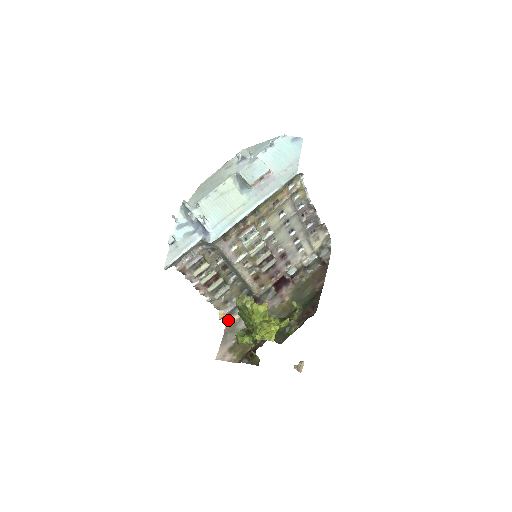
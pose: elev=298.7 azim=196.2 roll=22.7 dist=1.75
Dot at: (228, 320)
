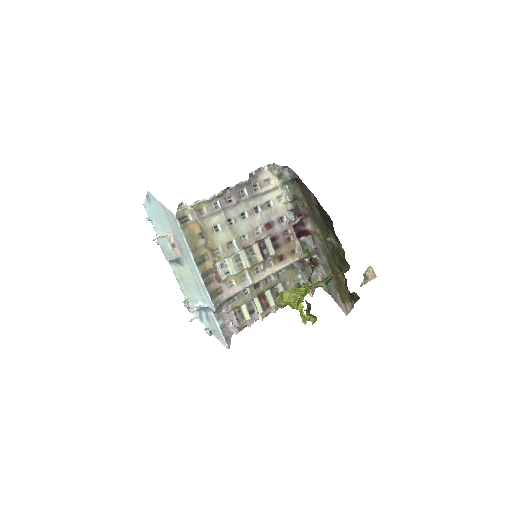
Dot at: occluded
